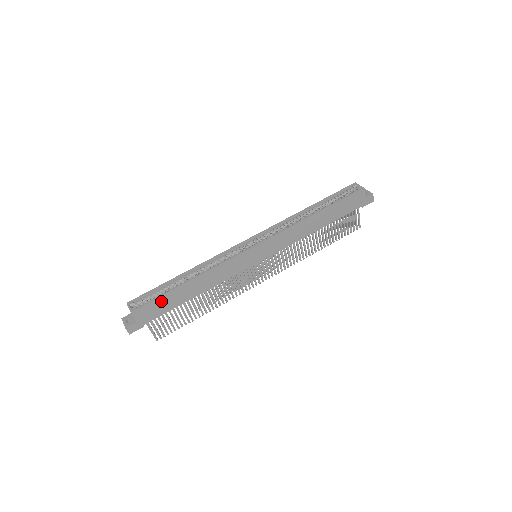
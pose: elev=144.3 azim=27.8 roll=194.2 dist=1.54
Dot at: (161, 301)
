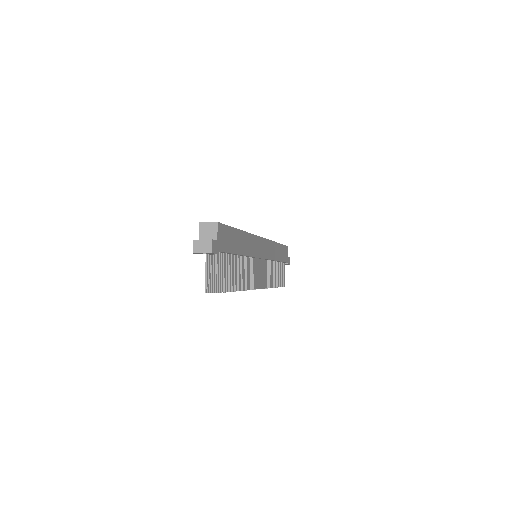
Dot at: (230, 233)
